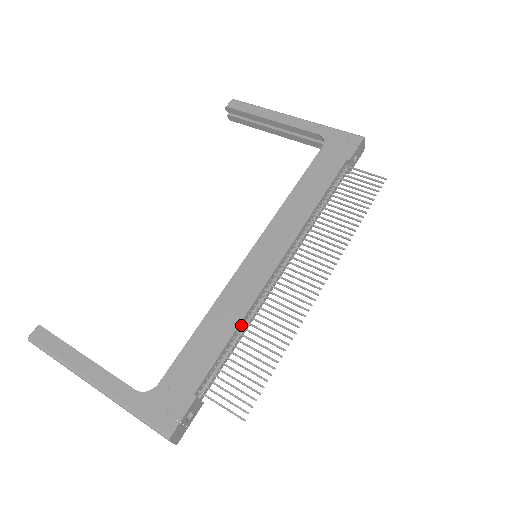
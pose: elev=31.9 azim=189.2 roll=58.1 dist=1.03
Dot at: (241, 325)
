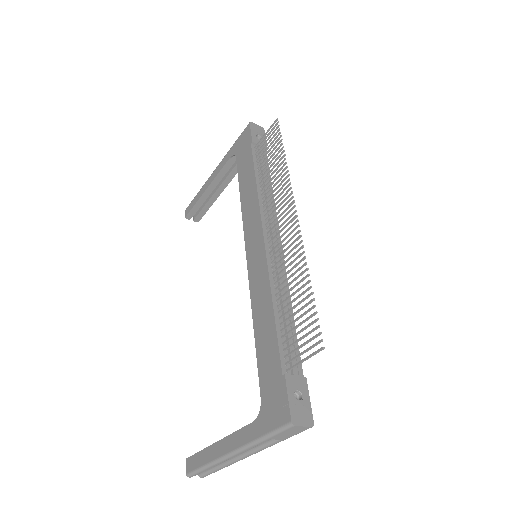
Dot at: (276, 300)
